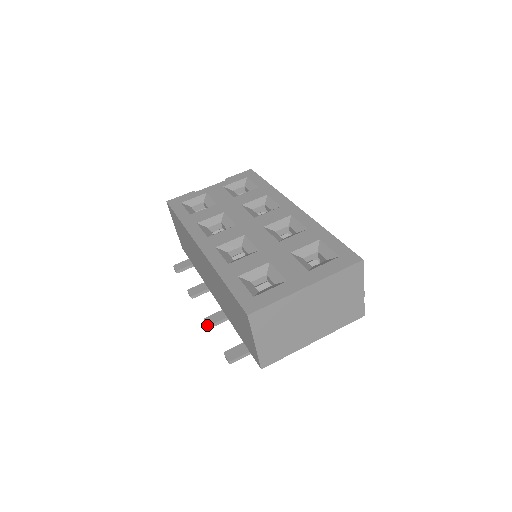
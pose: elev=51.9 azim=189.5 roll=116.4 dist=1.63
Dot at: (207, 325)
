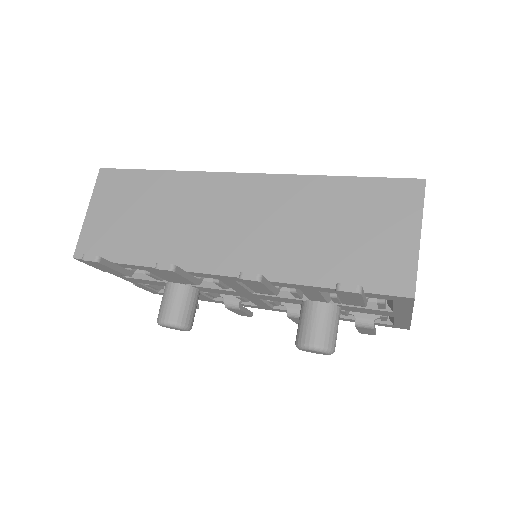
Dot at: (257, 274)
